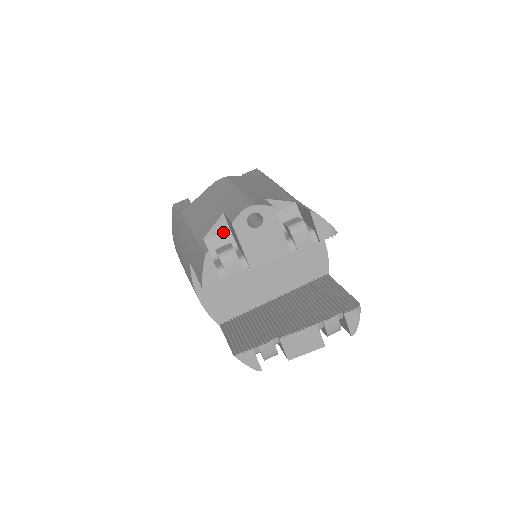
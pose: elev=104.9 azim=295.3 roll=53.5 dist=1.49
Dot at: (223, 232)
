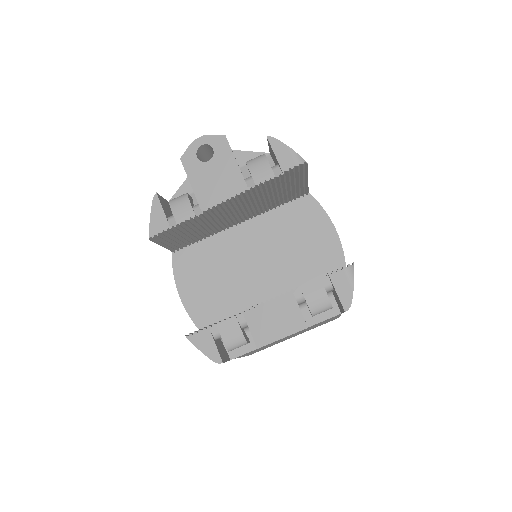
Dot at: (191, 194)
